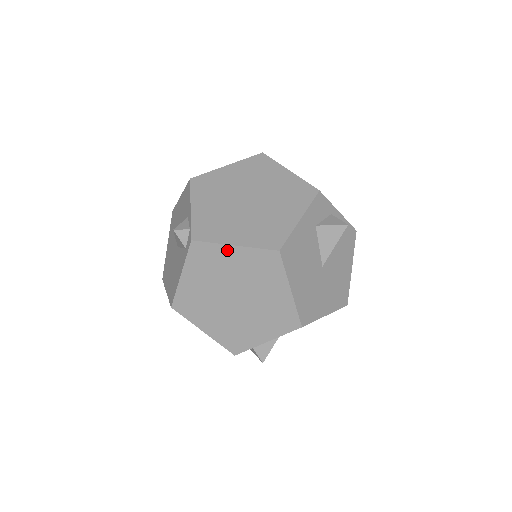
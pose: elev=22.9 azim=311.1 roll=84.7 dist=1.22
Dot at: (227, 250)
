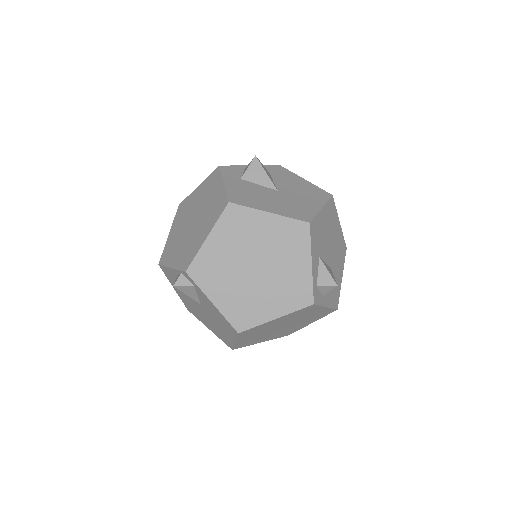
Dot at: (208, 246)
